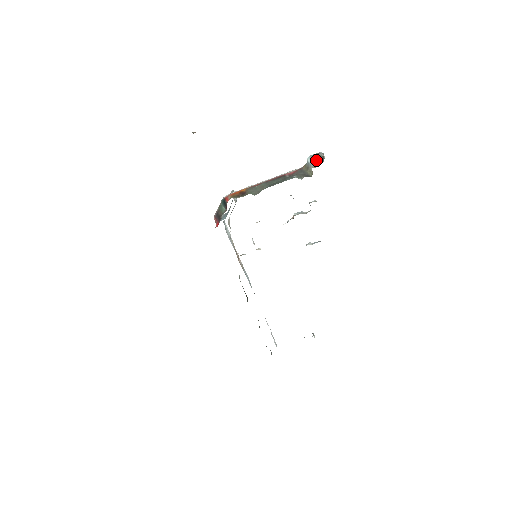
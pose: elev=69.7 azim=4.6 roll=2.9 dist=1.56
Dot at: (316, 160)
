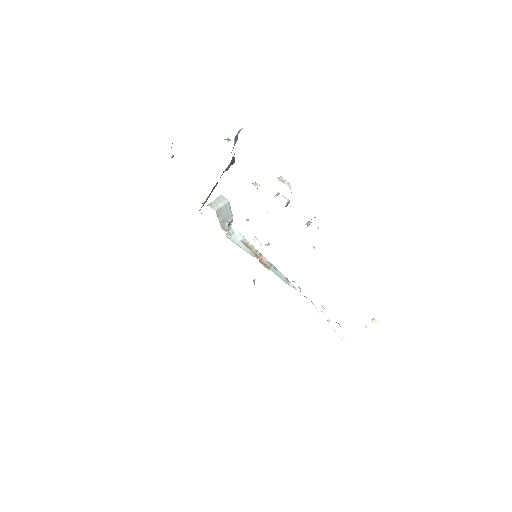
Dot at: (235, 142)
